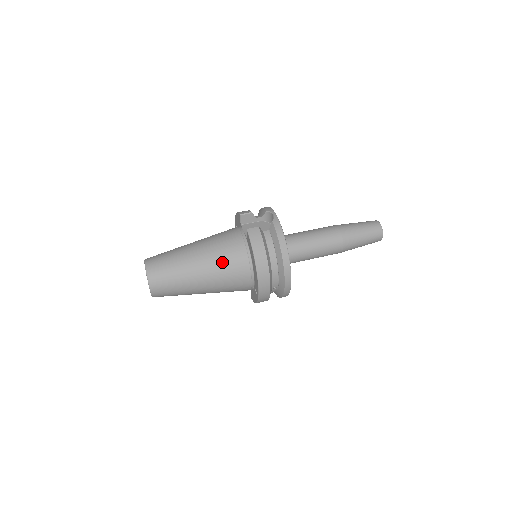
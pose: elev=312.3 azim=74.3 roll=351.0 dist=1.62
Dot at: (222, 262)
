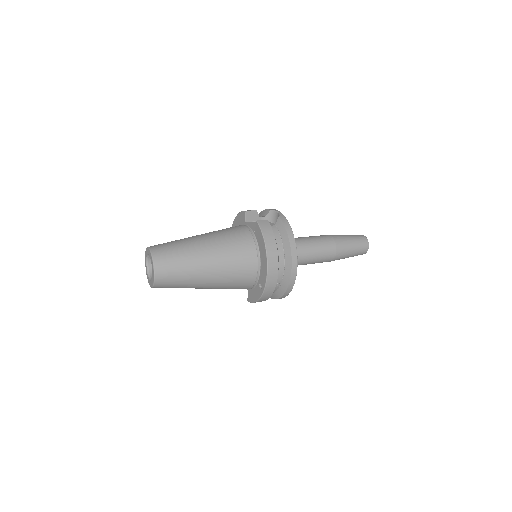
Dot at: (231, 252)
